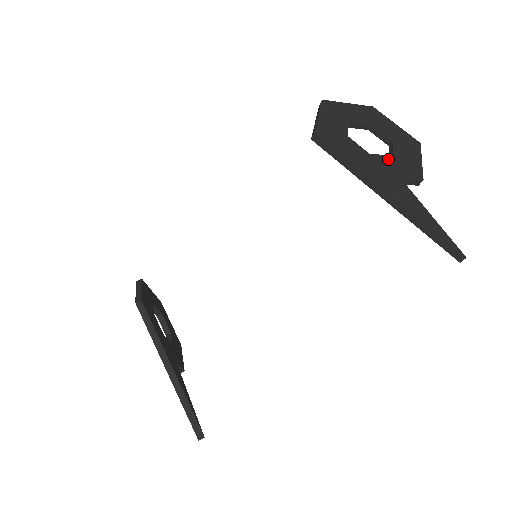
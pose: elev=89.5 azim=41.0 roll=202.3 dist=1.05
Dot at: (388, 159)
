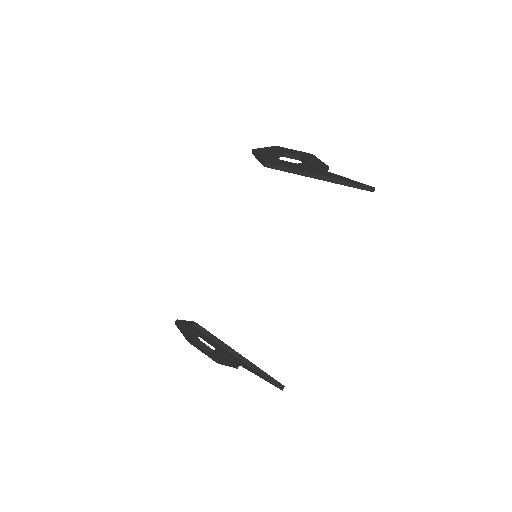
Dot at: (307, 163)
